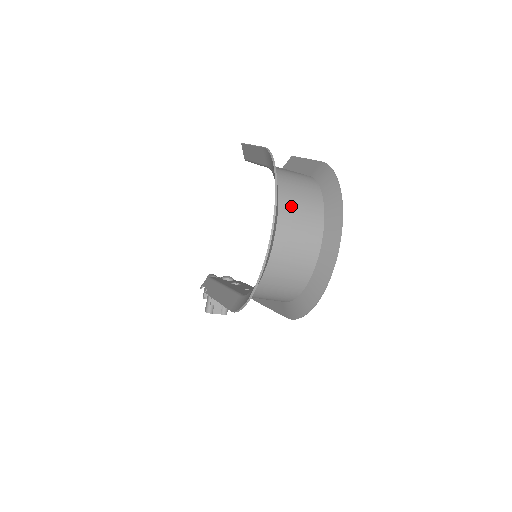
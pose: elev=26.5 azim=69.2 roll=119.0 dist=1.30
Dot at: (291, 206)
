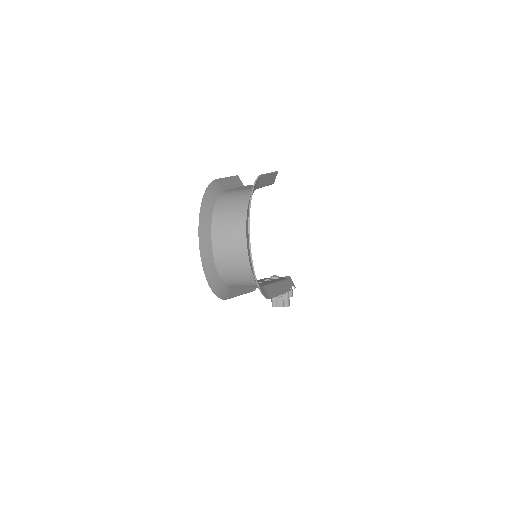
Dot at: (221, 217)
